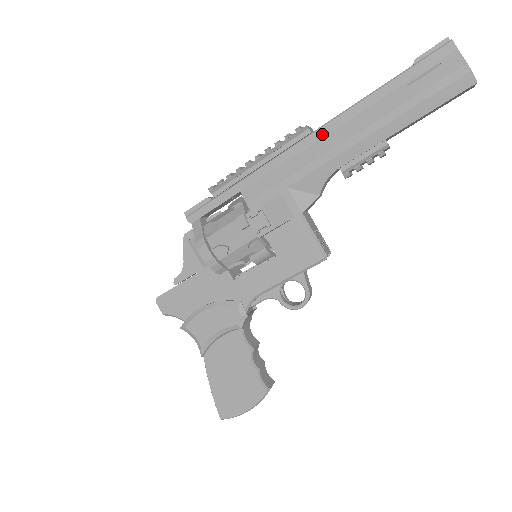
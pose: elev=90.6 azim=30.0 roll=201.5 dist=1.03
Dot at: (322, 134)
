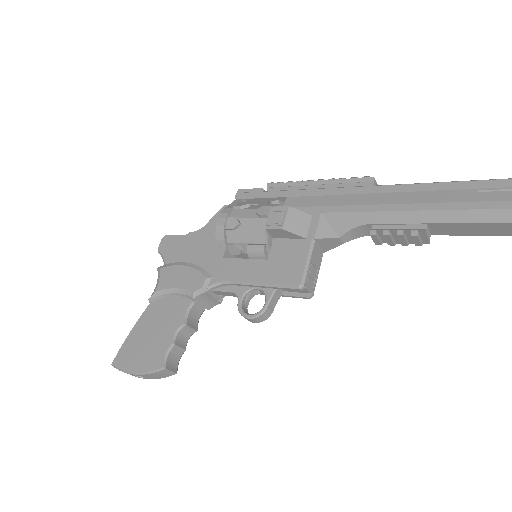
Dot at: (380, 190)
